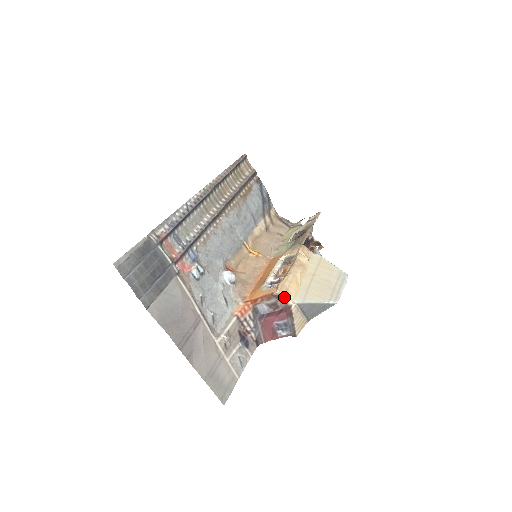
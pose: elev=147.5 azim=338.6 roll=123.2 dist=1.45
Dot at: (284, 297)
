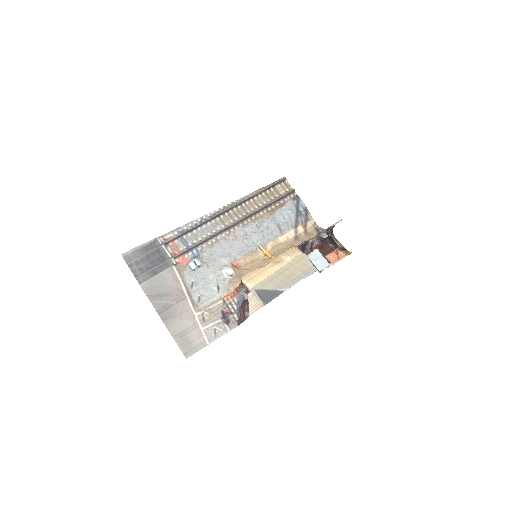
Dot at: (245, 284)
